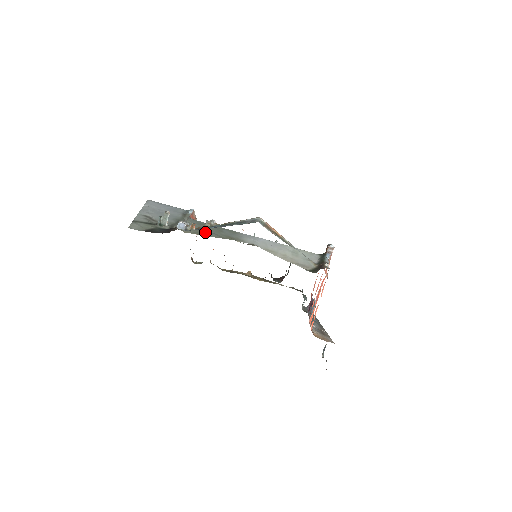
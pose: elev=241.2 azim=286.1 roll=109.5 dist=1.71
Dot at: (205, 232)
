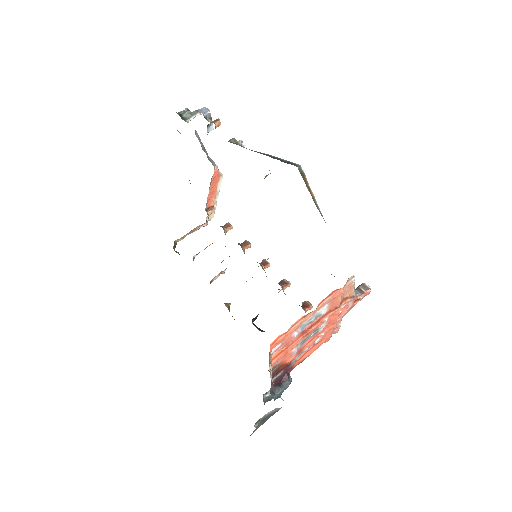
Dot at: occluded
